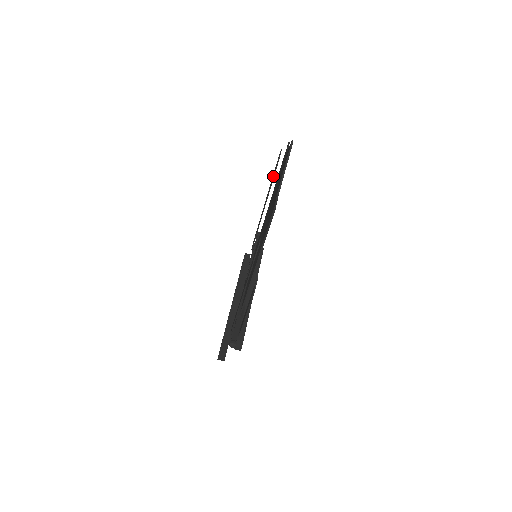
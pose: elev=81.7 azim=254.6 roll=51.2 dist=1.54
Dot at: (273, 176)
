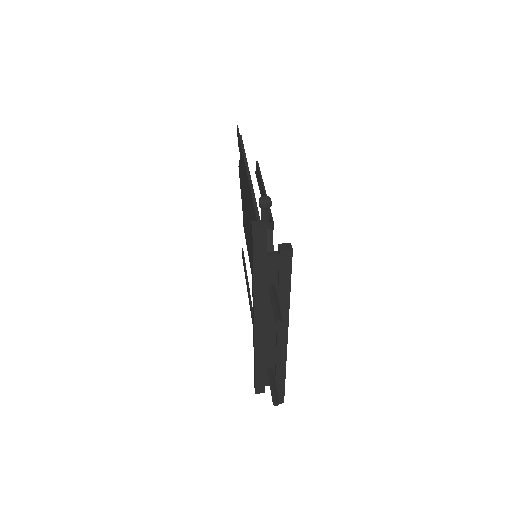
Dot at: (243, 259)
